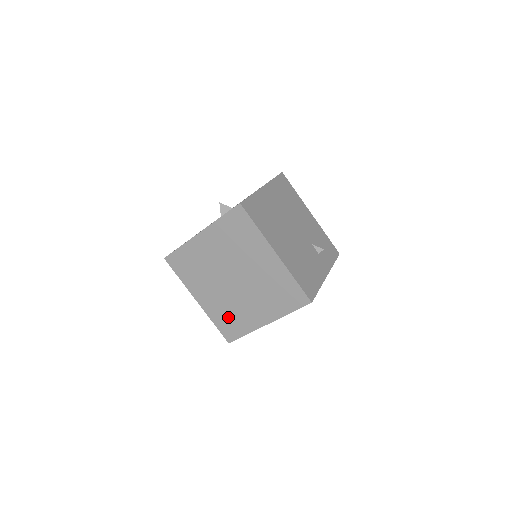
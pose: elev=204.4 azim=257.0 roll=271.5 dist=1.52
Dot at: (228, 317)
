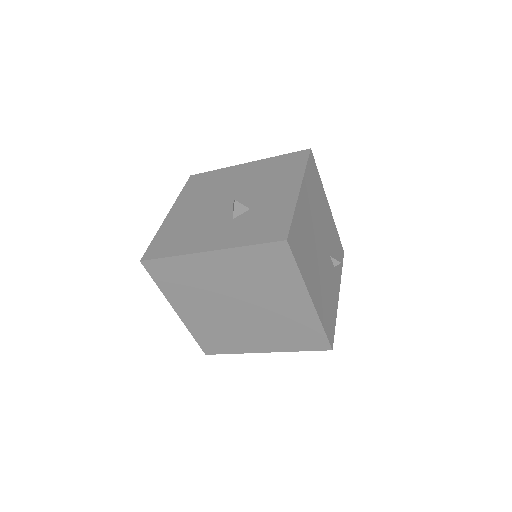
Dot at: (215, 335)
